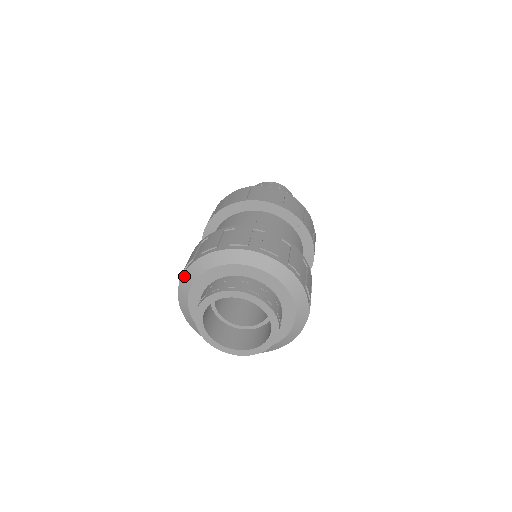
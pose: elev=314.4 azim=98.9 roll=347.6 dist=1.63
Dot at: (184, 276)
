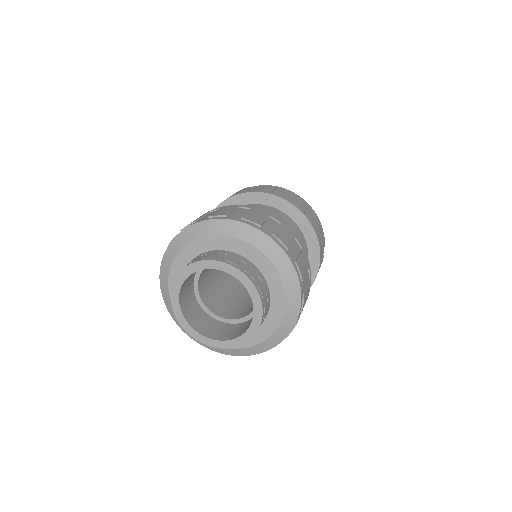
Dot at: (164, 258)
